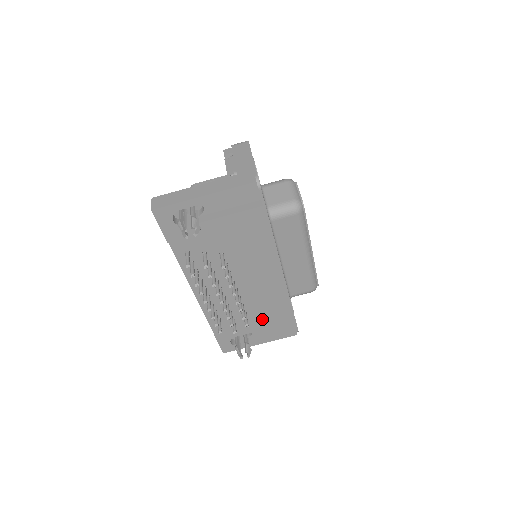
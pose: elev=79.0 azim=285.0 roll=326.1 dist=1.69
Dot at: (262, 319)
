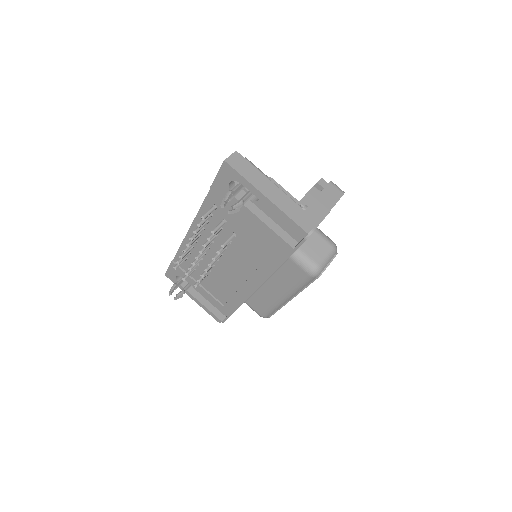
Dot at: (211, 291)
